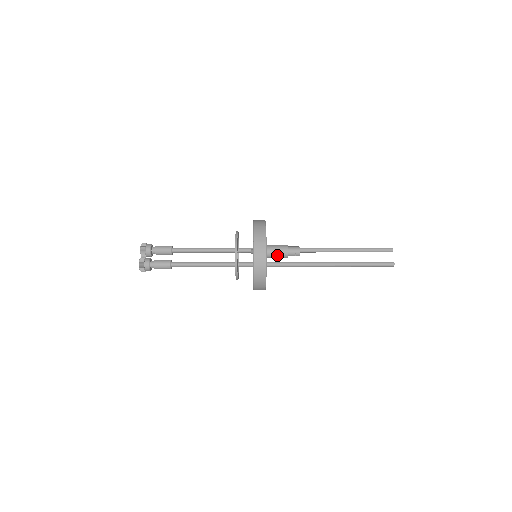
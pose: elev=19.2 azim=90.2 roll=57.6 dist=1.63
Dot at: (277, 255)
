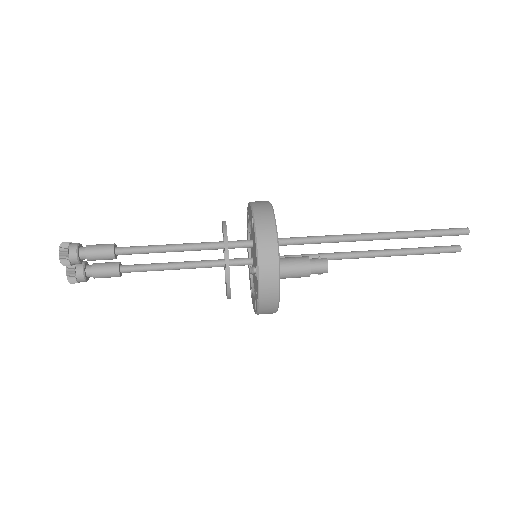
Dot at: (291, 277)
